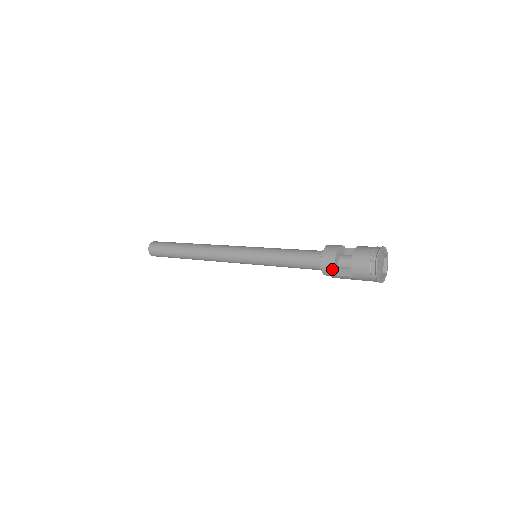
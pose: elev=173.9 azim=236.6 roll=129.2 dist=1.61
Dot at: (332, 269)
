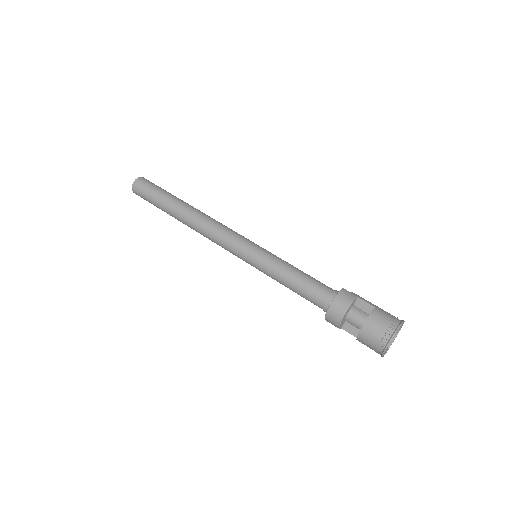
Dot at: occluded
